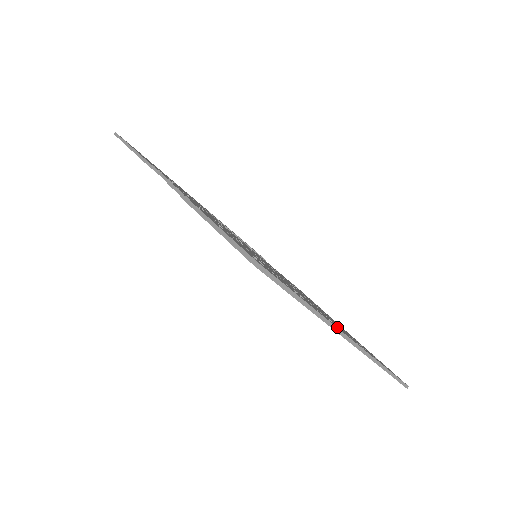
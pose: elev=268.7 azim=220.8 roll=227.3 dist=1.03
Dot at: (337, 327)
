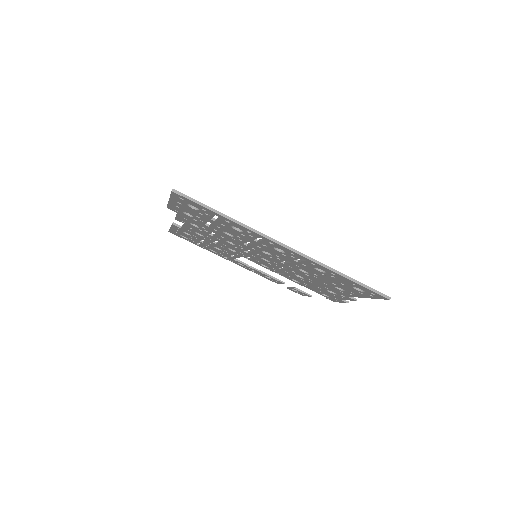
Dot at: (268, 237)
